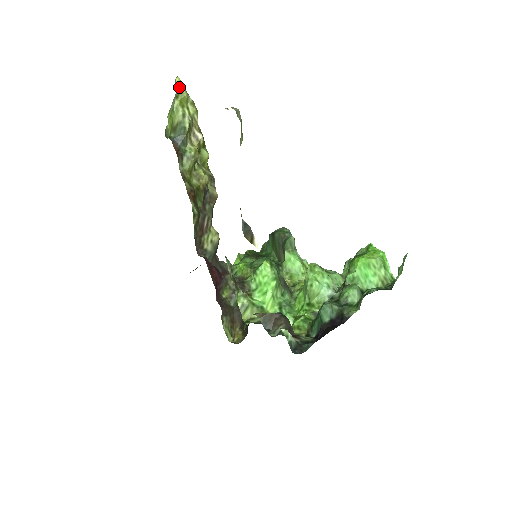
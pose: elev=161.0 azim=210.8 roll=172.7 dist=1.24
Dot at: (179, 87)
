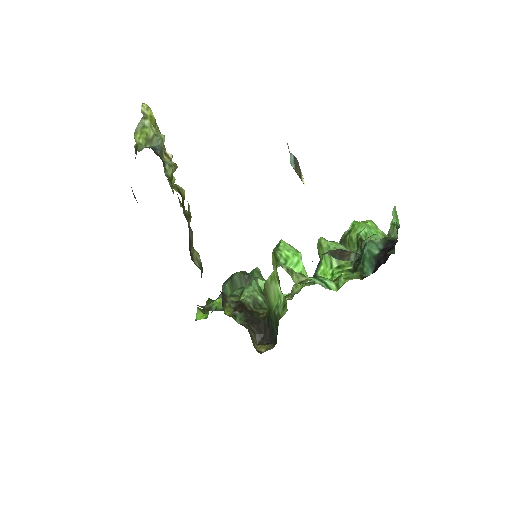
Dot at: (148, 110)
